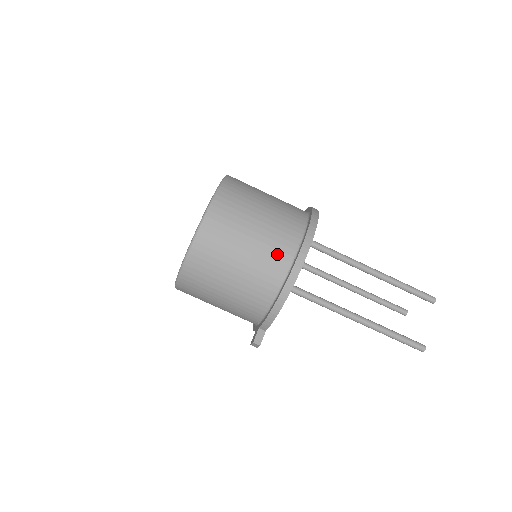
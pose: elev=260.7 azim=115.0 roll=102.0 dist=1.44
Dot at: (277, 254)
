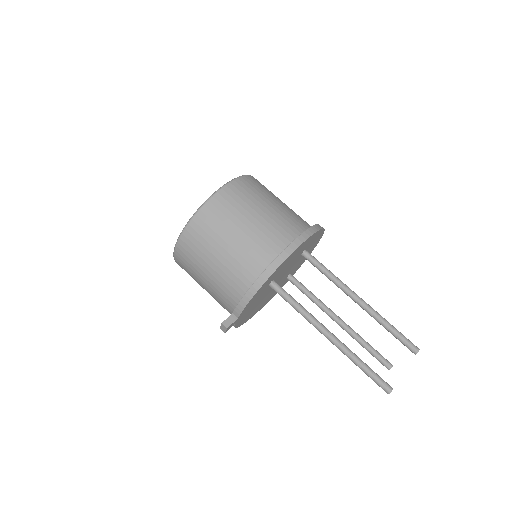
Dot at: (268, 243)
